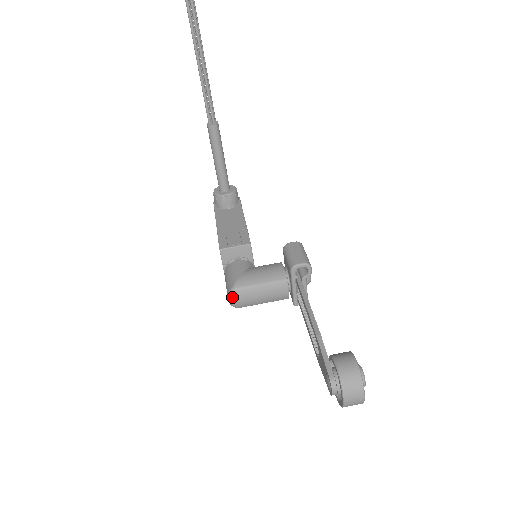
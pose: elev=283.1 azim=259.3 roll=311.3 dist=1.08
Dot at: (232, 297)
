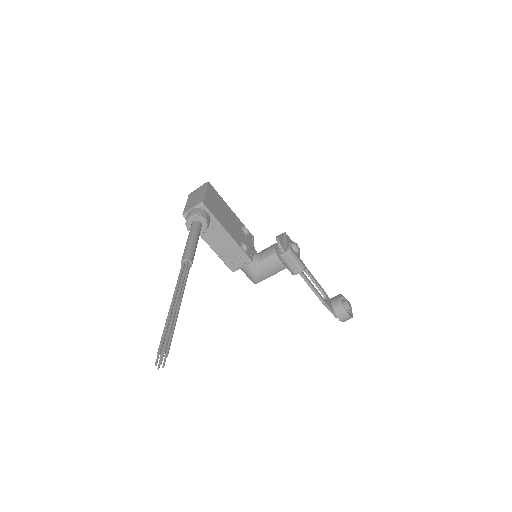
Dot at: occluded
